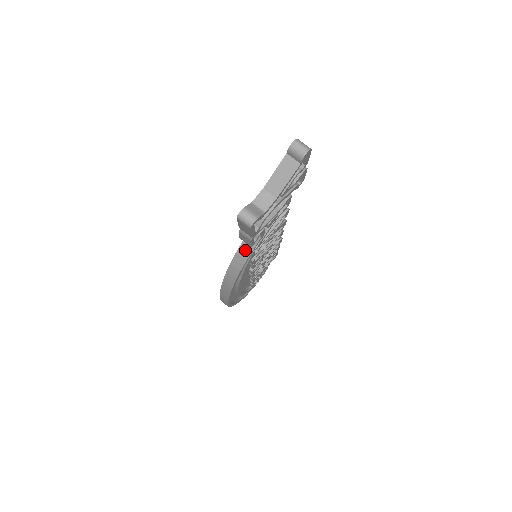
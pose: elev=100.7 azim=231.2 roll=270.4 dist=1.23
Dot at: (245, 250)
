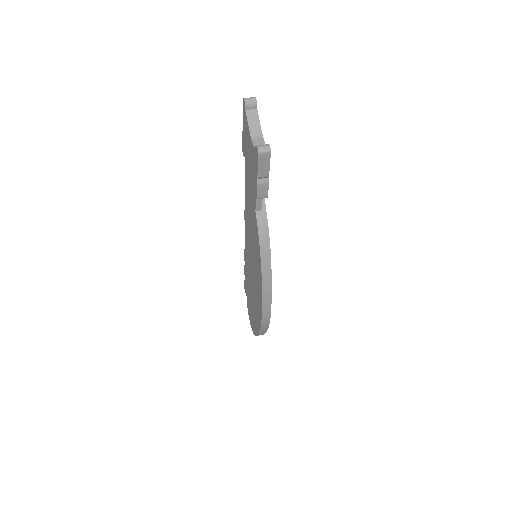
Dot at: (262, 217)
